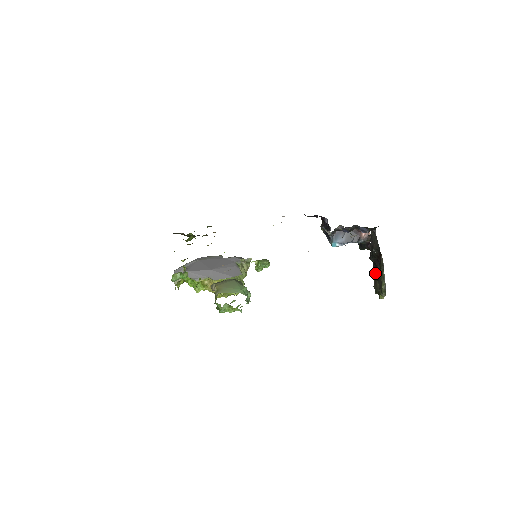
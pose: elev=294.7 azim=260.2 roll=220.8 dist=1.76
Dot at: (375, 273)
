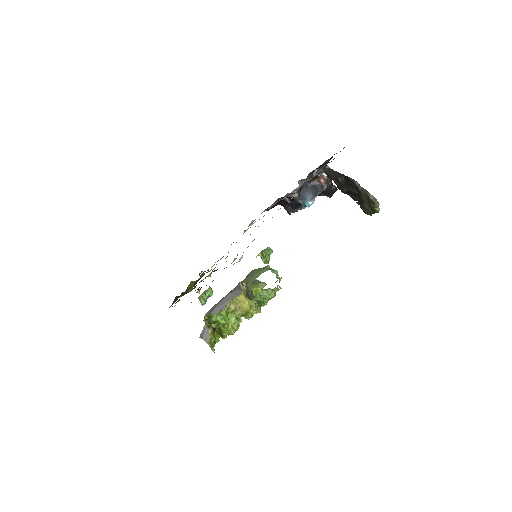
Dot at: occluded
